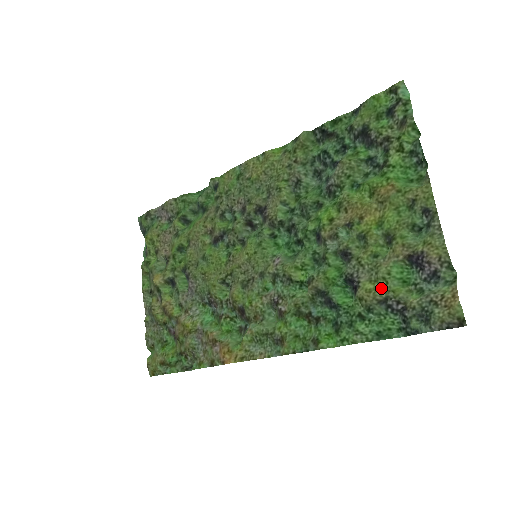
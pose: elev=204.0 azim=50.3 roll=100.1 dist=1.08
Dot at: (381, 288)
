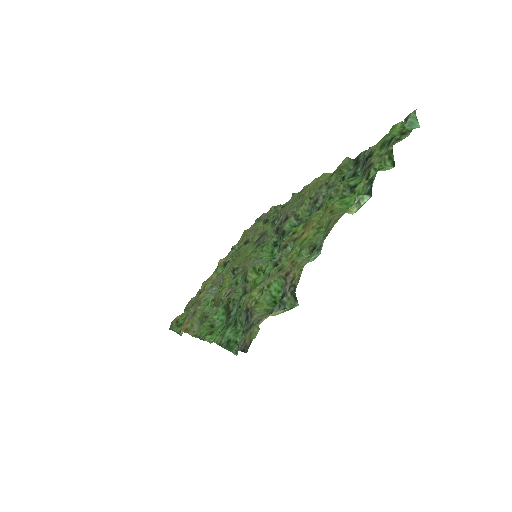
Dot at: (256, 297)
